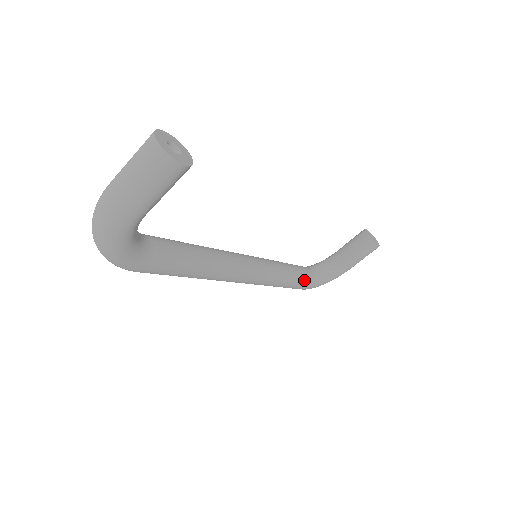
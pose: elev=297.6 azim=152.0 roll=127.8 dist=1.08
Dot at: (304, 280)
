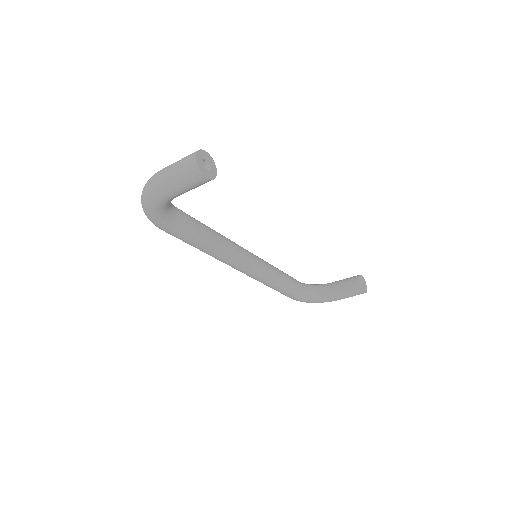
Dot at: (293, 291)
